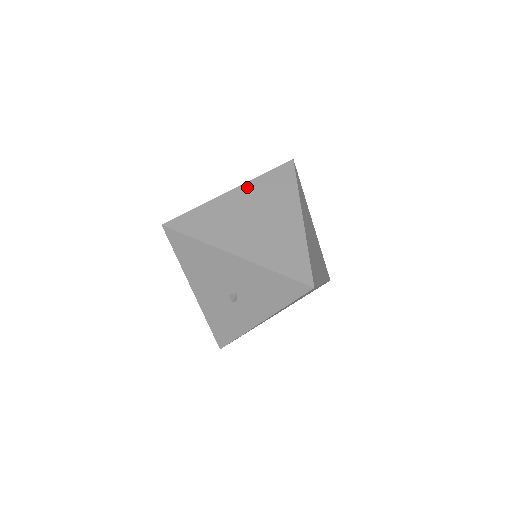
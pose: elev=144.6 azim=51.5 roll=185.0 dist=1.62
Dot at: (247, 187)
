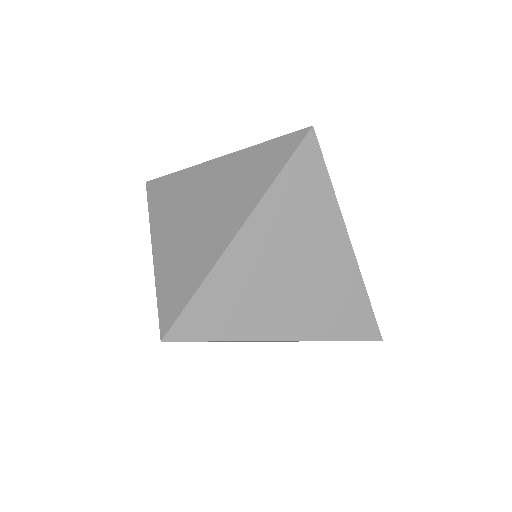
Dot at: (232, 159)
